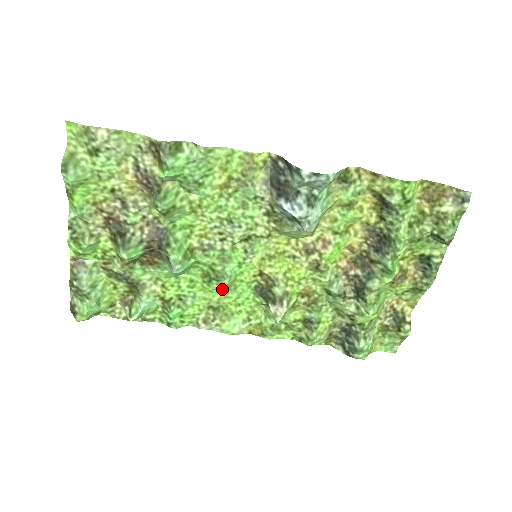
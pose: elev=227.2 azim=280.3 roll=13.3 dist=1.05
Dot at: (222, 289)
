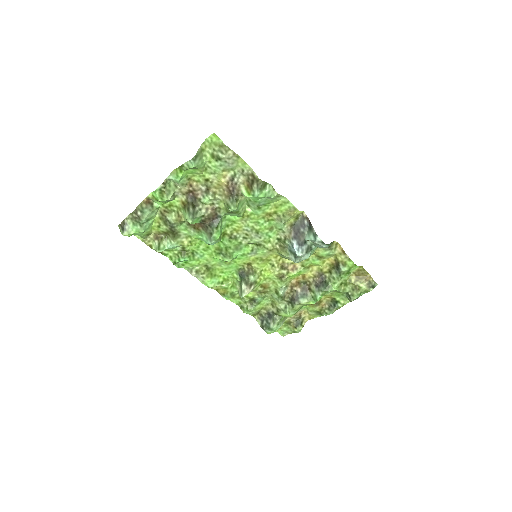
Dot at: (221, 260)
